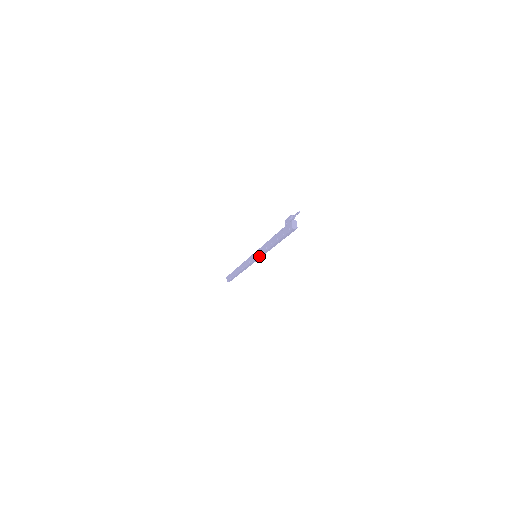
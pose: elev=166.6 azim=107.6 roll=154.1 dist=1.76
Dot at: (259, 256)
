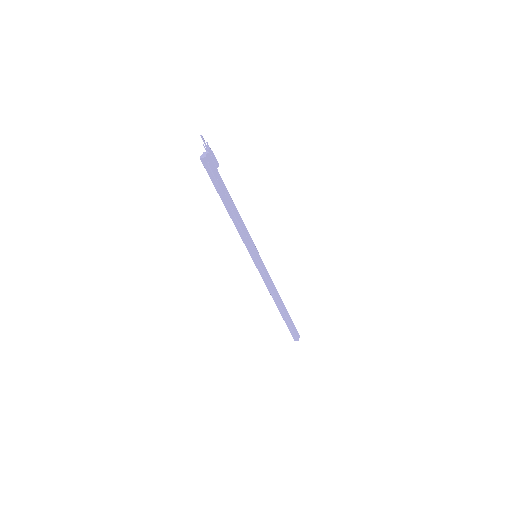
Dot at: (246, 247)
